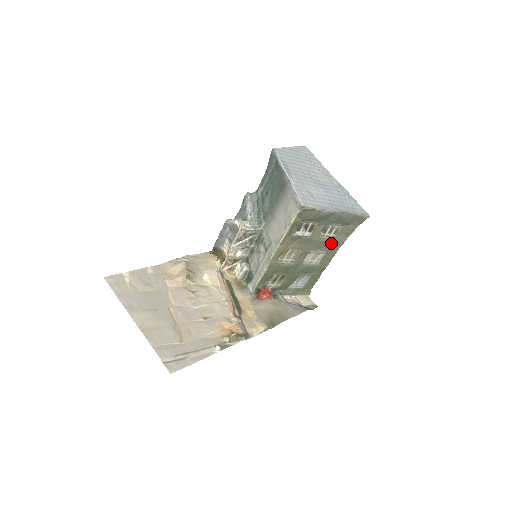
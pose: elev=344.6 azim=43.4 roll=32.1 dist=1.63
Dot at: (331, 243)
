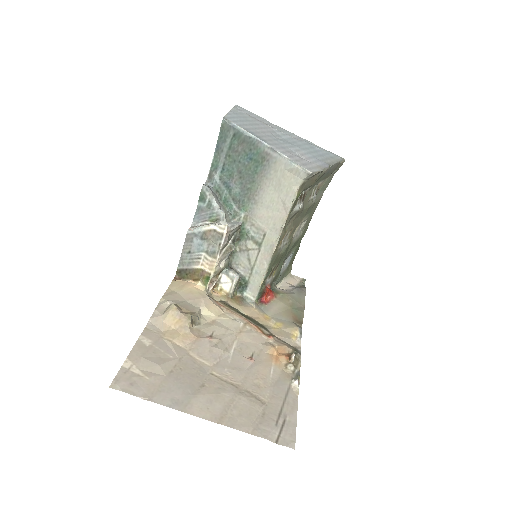
Dot at: (313, 205)
